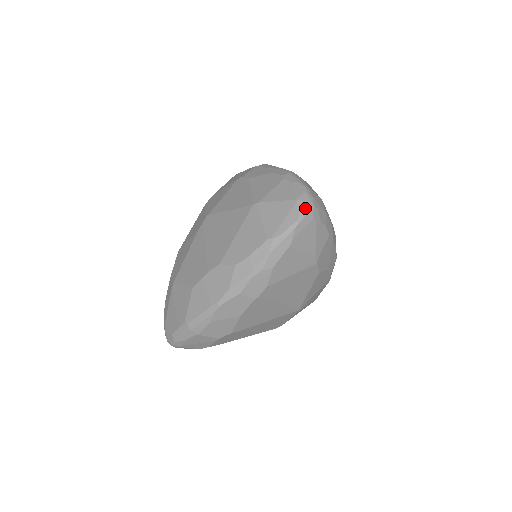
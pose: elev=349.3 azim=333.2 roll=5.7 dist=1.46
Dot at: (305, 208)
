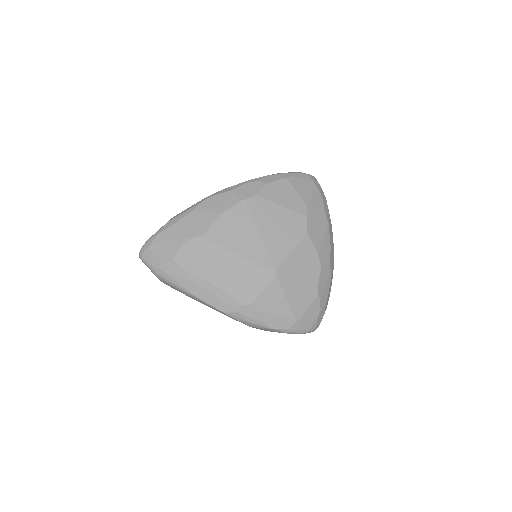
Dot at: (309, 174)
